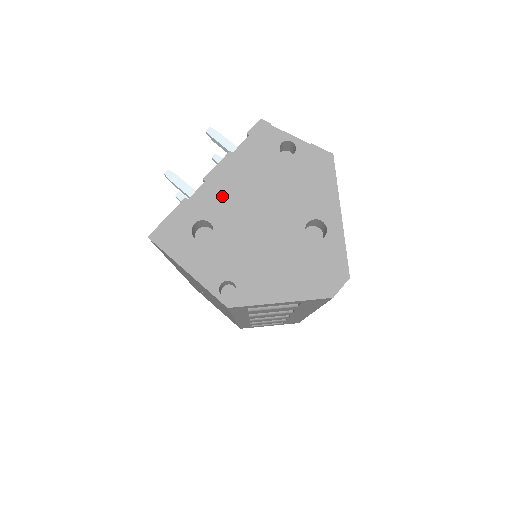
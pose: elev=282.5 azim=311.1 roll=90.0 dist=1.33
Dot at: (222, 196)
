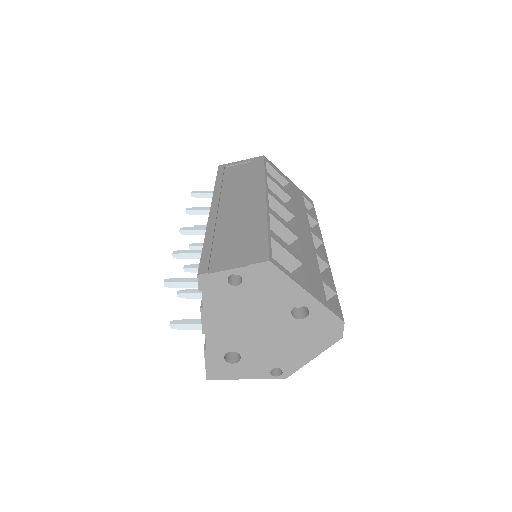
Dot at: (224, 335)
